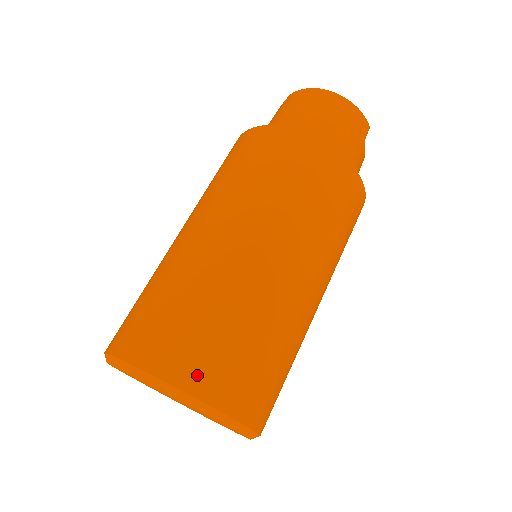
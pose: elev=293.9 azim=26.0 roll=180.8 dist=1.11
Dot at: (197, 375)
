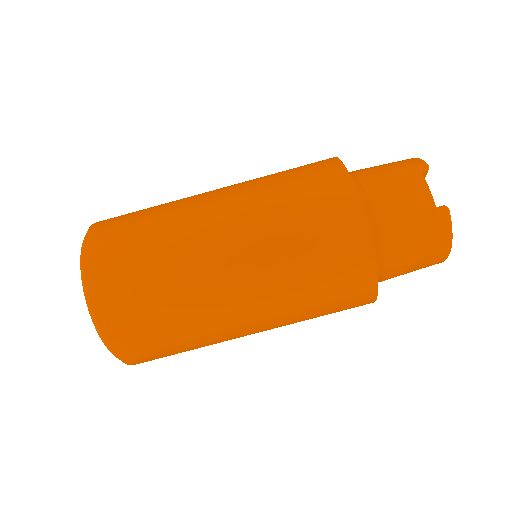
Dot at: occluded
